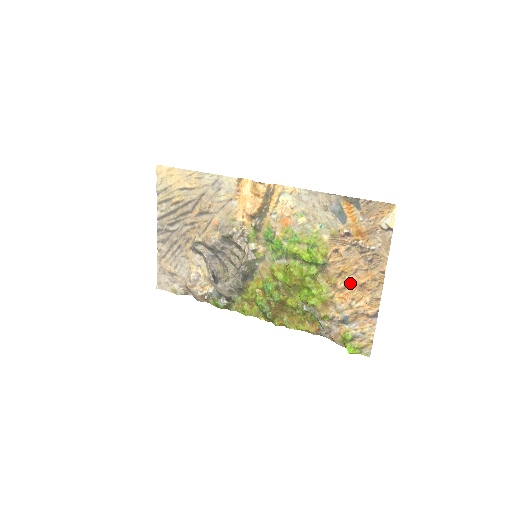
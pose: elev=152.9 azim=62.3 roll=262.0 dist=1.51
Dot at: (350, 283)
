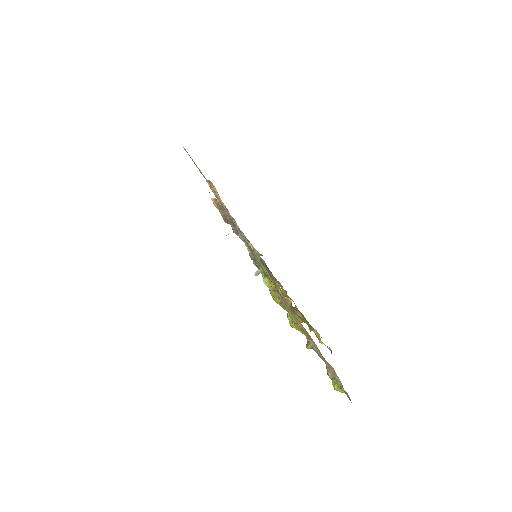
Dot at: occluded
